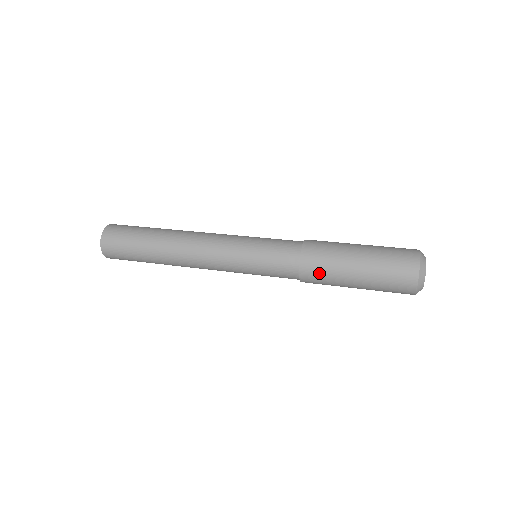
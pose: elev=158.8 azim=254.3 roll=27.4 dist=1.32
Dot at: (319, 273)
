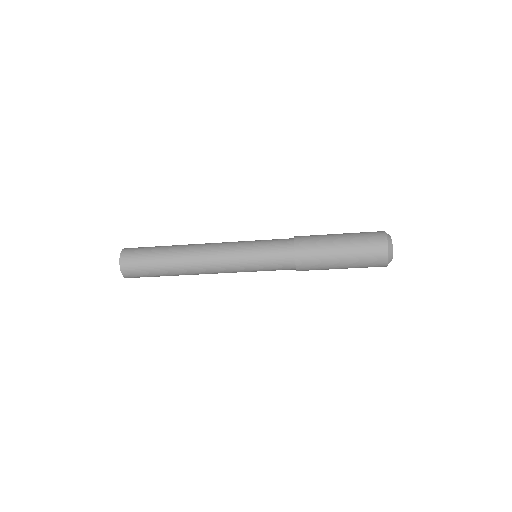
Dot at: (310, 239)
